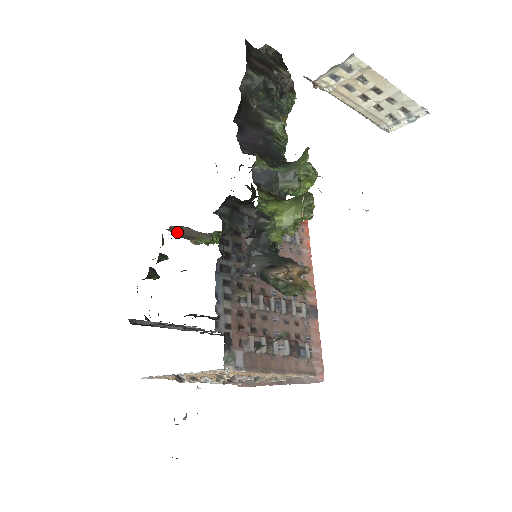
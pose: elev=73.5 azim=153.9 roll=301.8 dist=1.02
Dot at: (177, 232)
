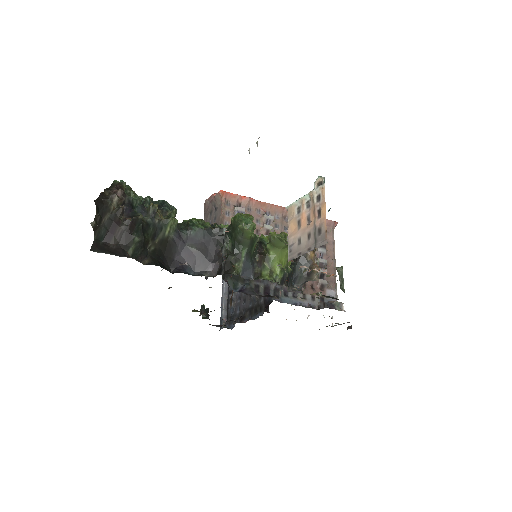
Dot at: occluded
